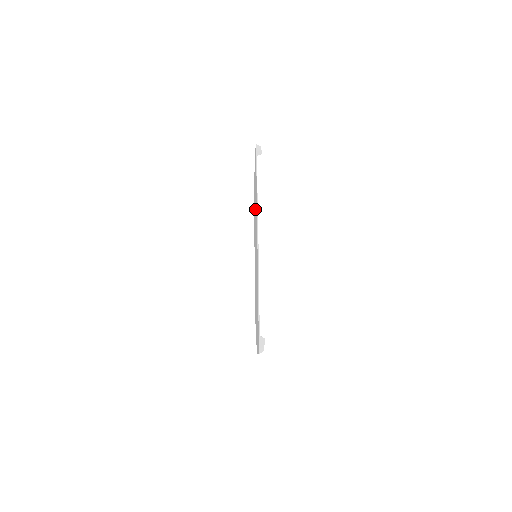
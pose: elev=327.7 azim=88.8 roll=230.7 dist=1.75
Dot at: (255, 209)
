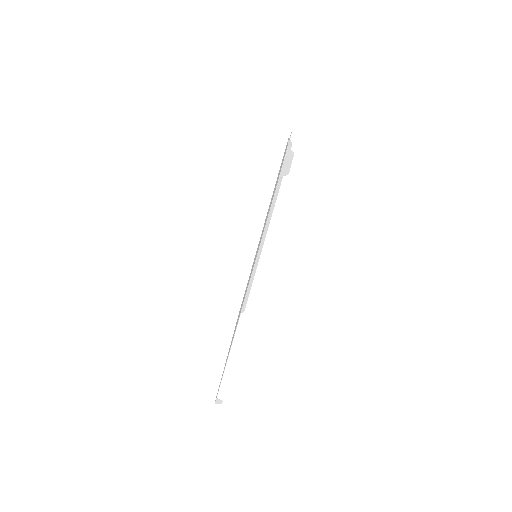
Dot at: occluded
